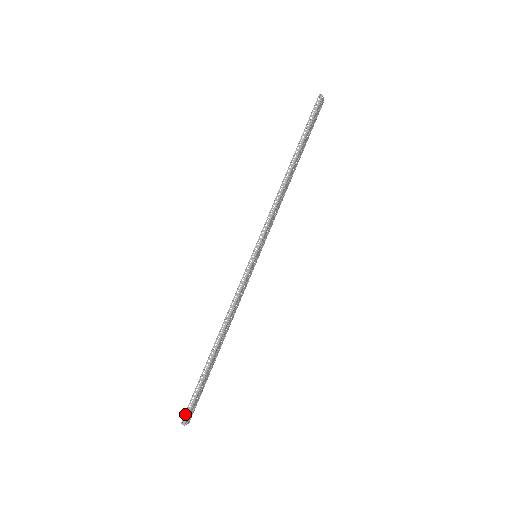
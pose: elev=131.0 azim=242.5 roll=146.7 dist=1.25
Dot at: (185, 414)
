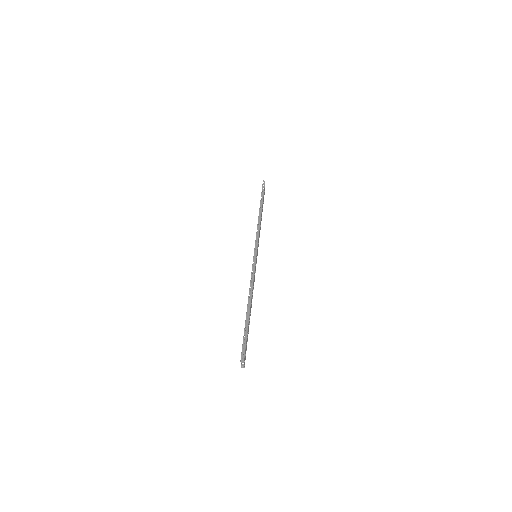
Dot at: occluded
